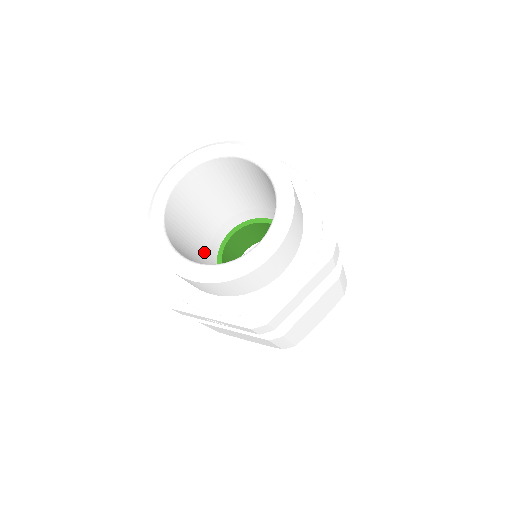
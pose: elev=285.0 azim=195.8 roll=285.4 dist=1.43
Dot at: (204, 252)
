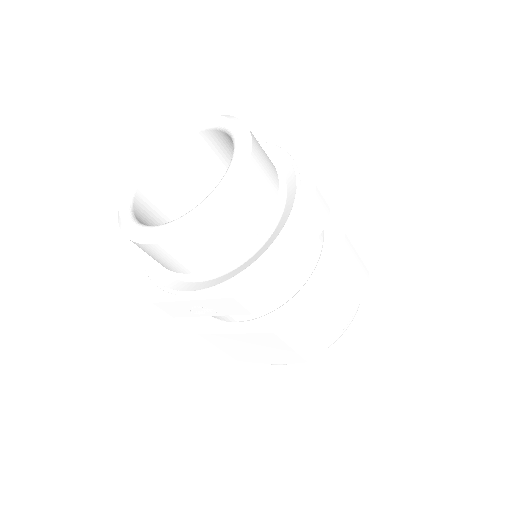
Dot at: occluded
